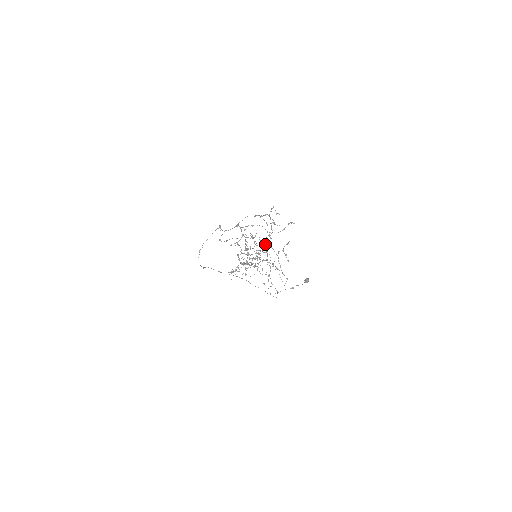
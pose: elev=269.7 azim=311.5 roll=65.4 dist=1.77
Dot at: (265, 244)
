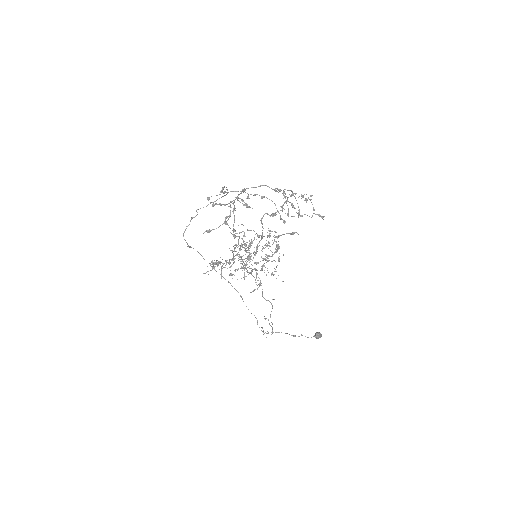
Dot at: occluded
